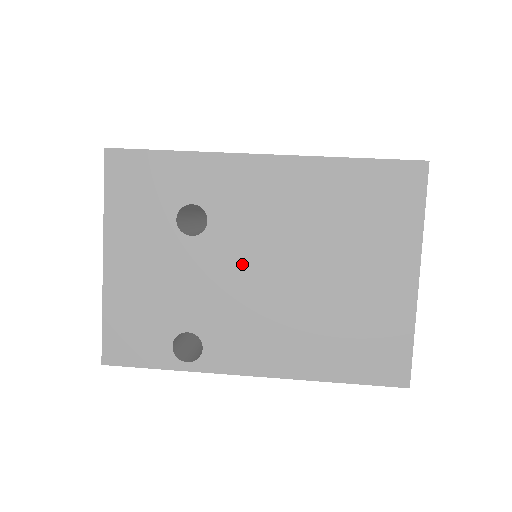
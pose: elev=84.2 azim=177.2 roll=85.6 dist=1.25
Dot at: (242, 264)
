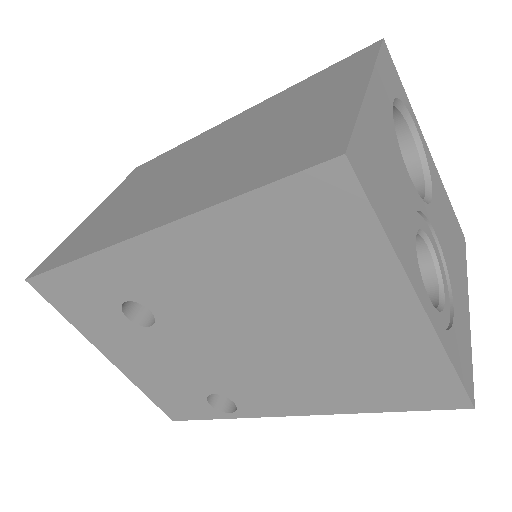
Dot at: (211, 338)
